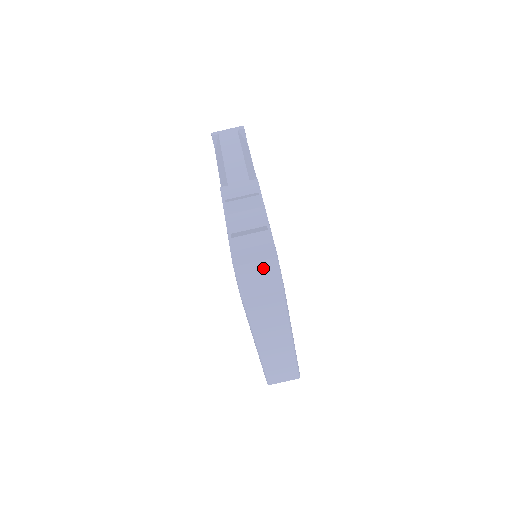
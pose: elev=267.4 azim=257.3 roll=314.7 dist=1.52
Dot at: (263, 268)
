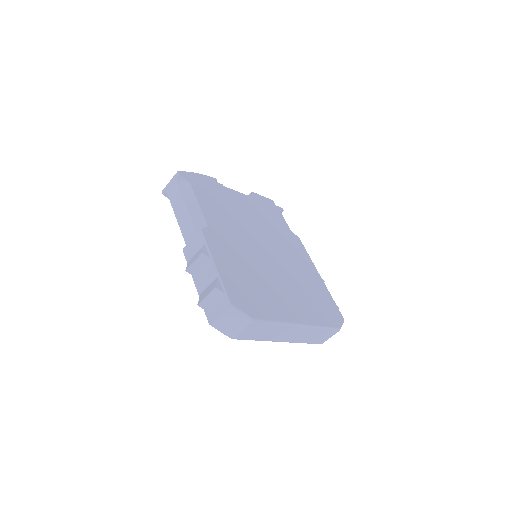
Dot at: (228, 317)
